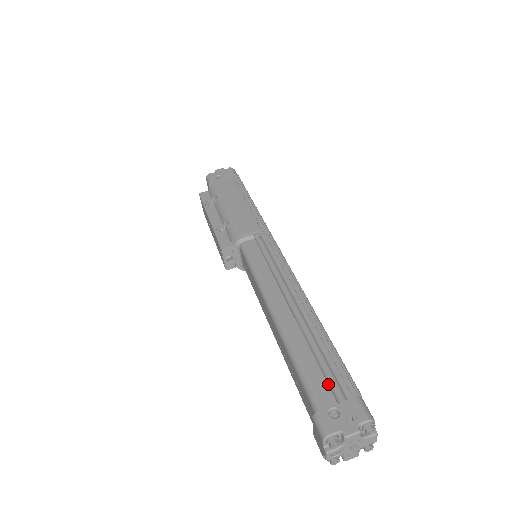
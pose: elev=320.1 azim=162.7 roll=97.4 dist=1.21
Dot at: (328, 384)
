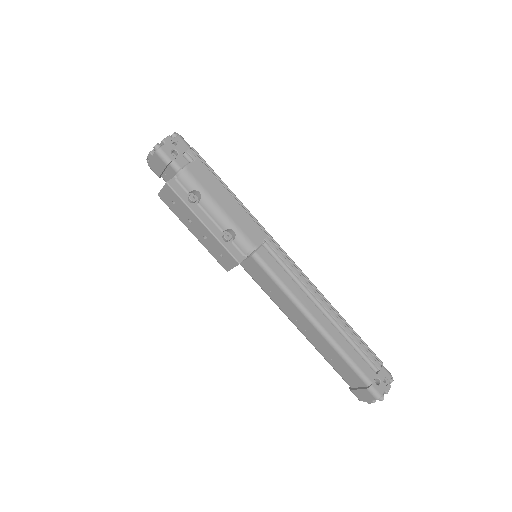
Dot at: (366, 364)
